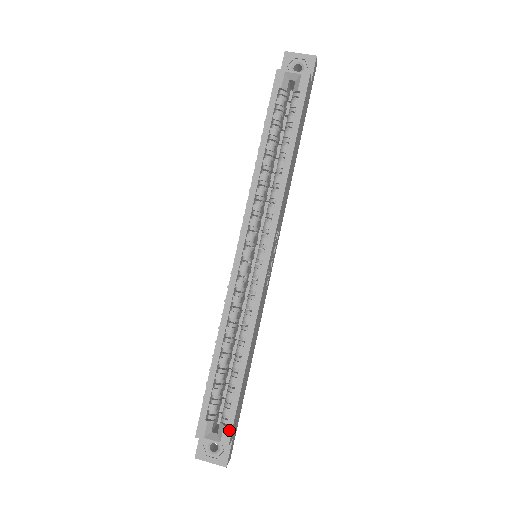
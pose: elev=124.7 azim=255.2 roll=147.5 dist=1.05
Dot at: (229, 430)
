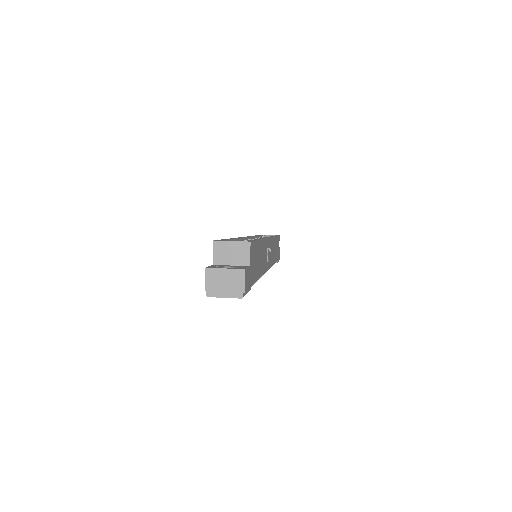
Dot at: occluded
